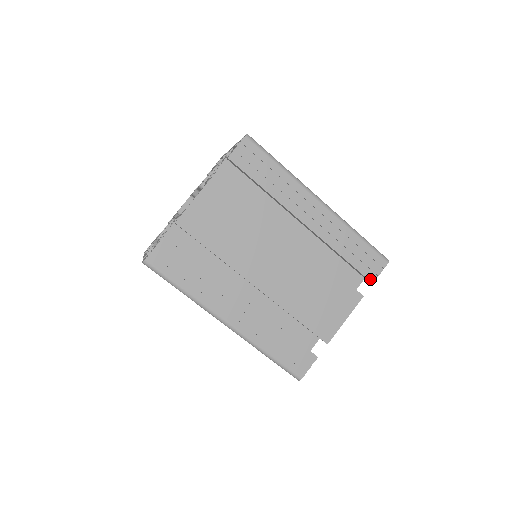
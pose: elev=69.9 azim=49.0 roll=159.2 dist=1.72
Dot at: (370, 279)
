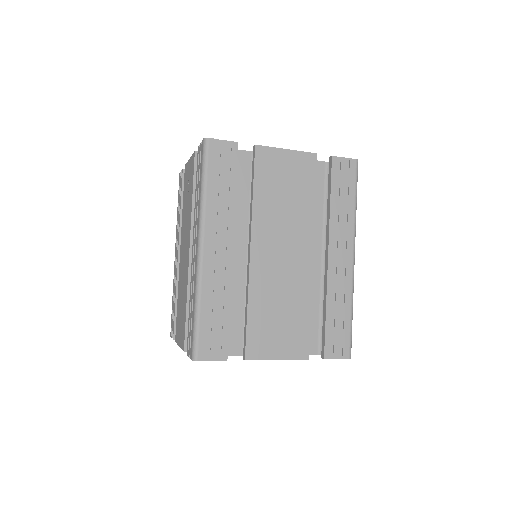
Dot at: (326, 353)
